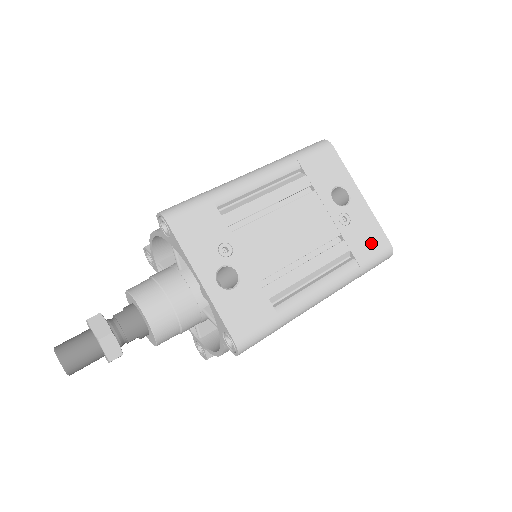
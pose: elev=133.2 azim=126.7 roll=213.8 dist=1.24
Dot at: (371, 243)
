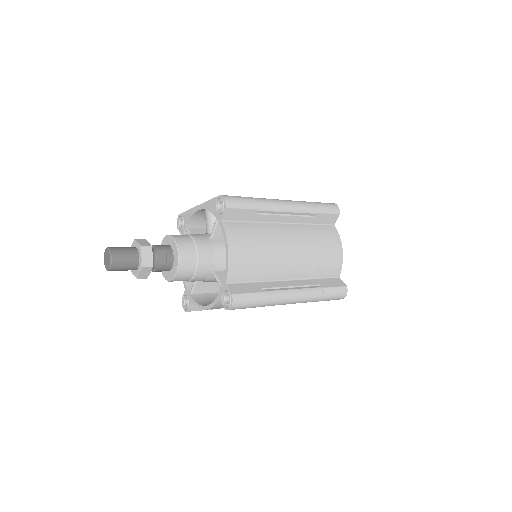
Dot at: occluded
